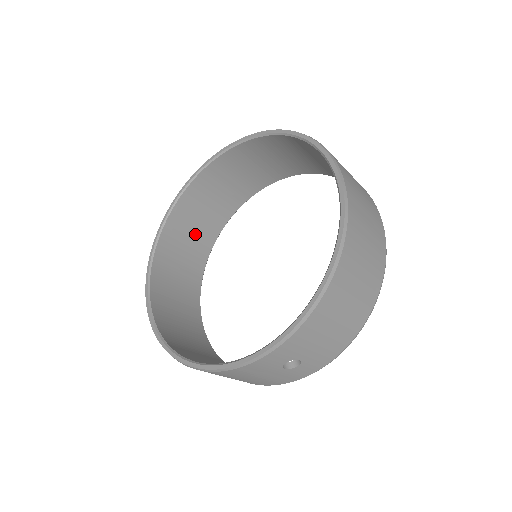
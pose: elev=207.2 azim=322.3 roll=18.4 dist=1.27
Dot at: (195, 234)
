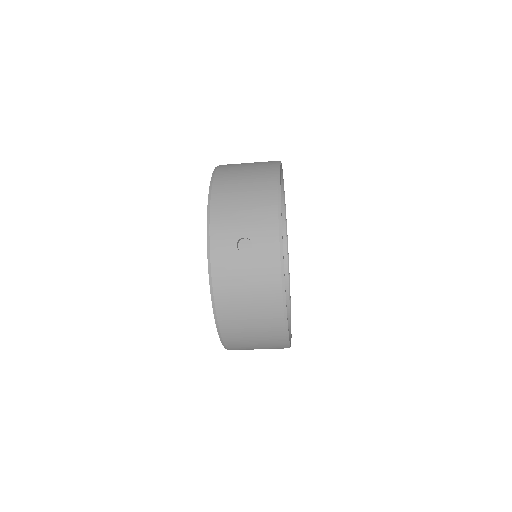
Dot at: occluded
